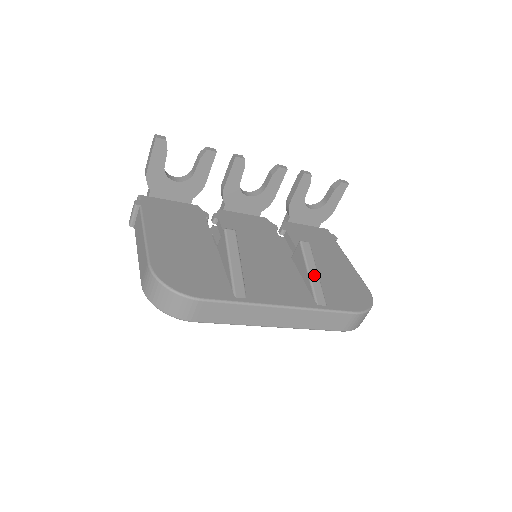
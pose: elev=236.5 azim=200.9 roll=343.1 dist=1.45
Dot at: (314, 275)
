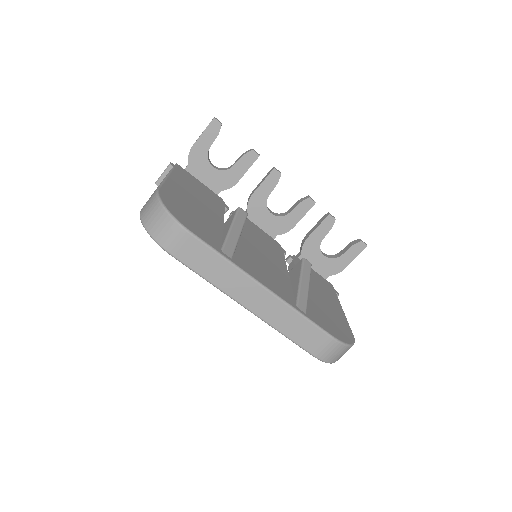
Dot at: (305, 286)
